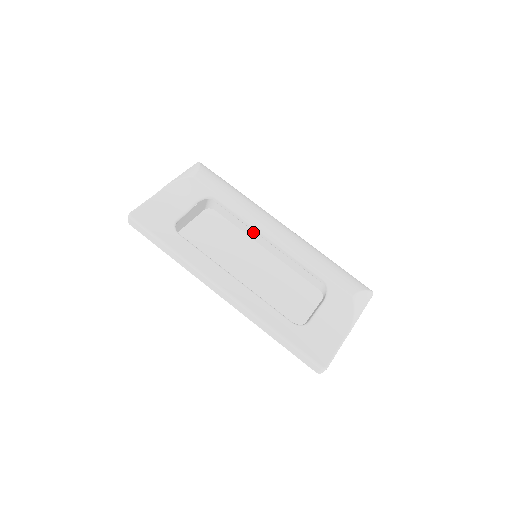
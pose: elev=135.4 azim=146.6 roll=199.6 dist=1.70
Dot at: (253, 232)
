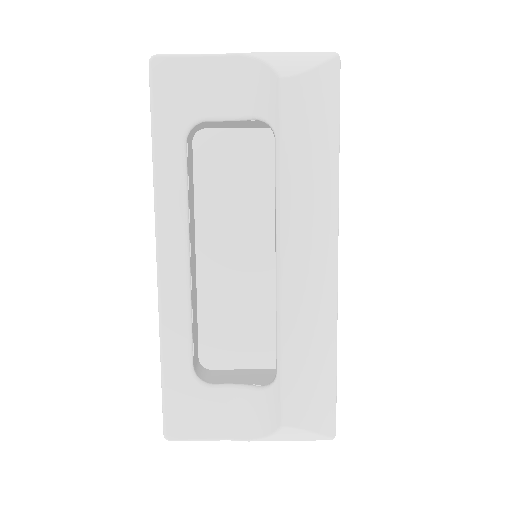
Dot at: occluded
